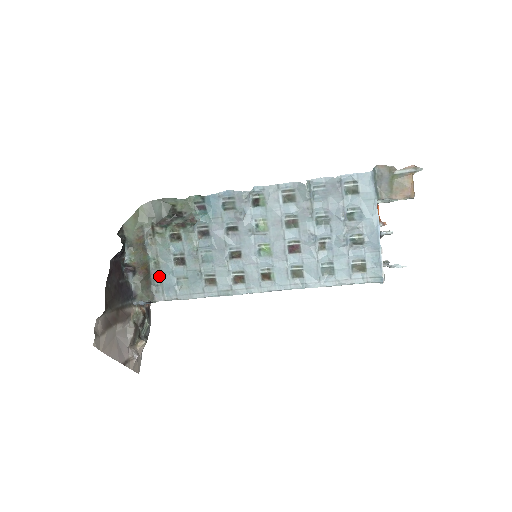
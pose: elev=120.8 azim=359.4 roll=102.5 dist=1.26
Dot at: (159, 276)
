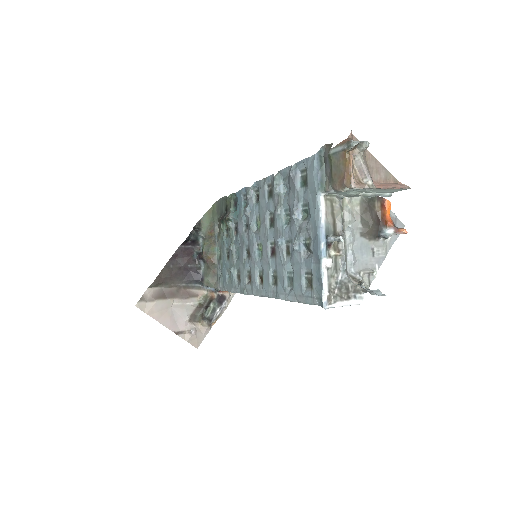
Dot at: (221, 267)
